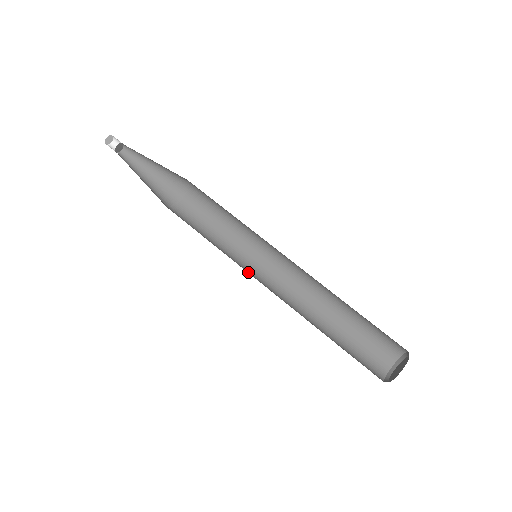
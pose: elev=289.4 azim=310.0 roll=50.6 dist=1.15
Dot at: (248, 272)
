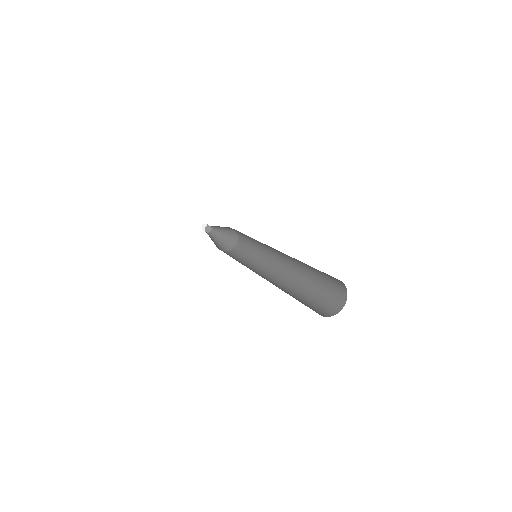
Dot at: occluded
